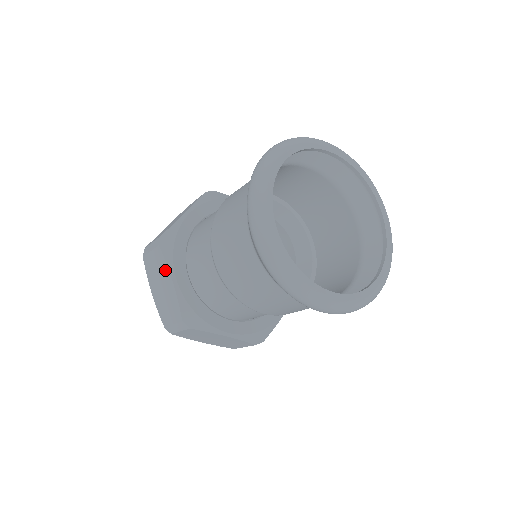
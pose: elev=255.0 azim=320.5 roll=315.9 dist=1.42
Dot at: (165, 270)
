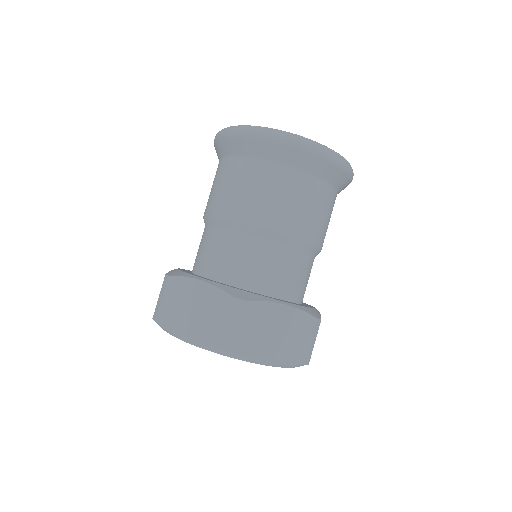
Dot at: (187, 285)
